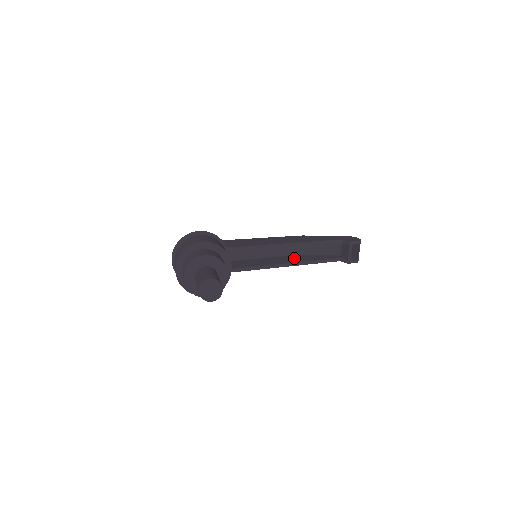
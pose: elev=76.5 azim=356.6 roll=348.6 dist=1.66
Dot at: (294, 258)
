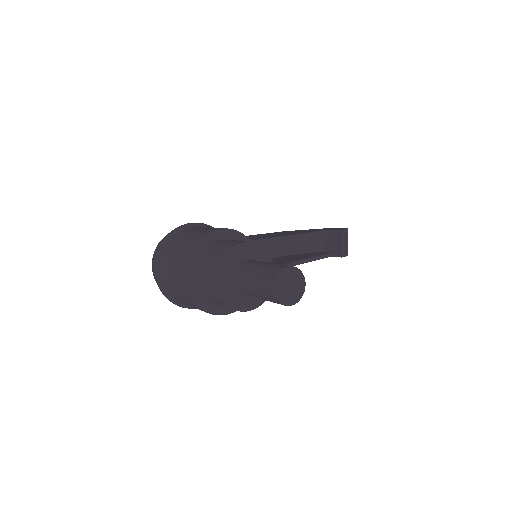
Dot at: (285, 258)
